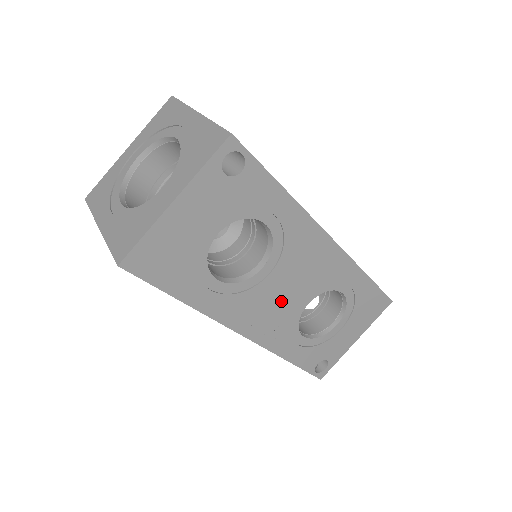
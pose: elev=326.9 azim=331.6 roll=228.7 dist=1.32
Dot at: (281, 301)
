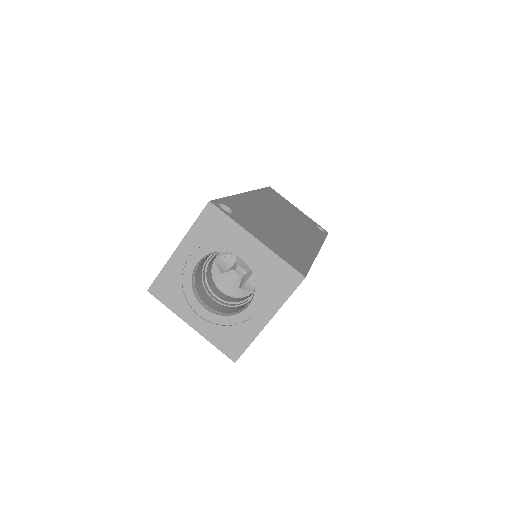
Dot at: occluded
